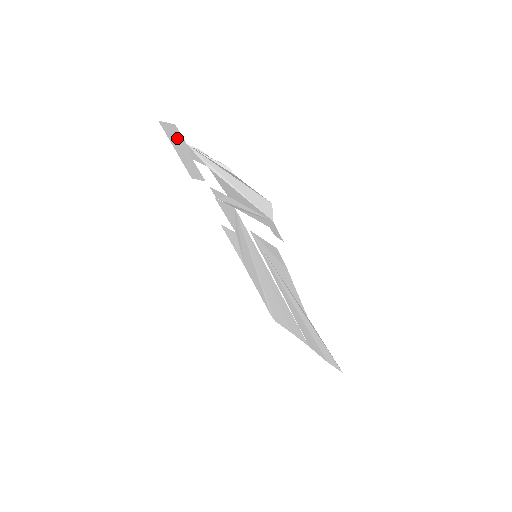
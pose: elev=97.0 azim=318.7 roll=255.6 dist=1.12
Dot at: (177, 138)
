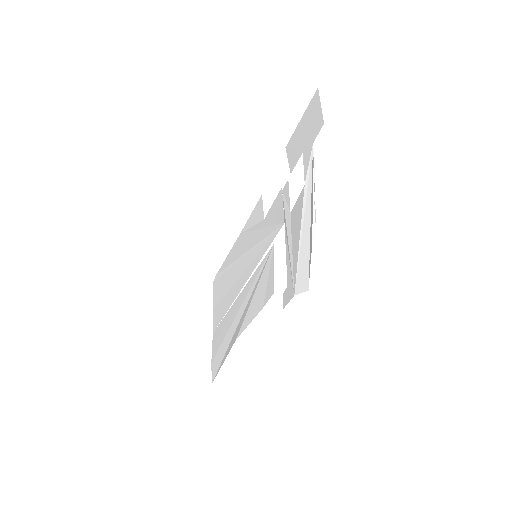
Dot at: (313, 125)
